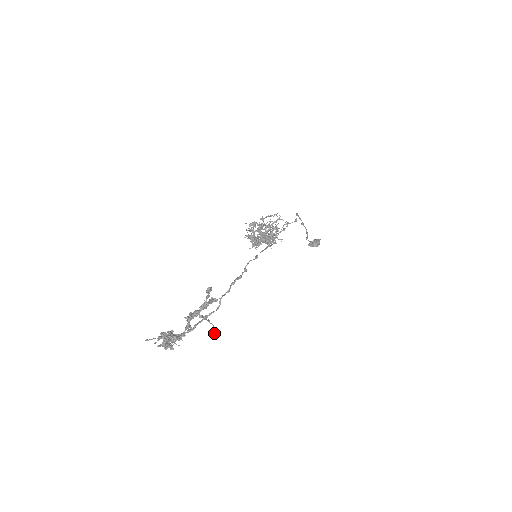
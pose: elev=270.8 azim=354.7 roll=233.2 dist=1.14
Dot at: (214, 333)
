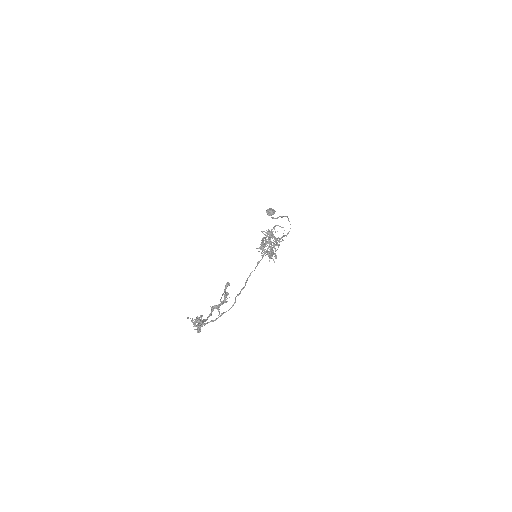
Dot at: occluded
